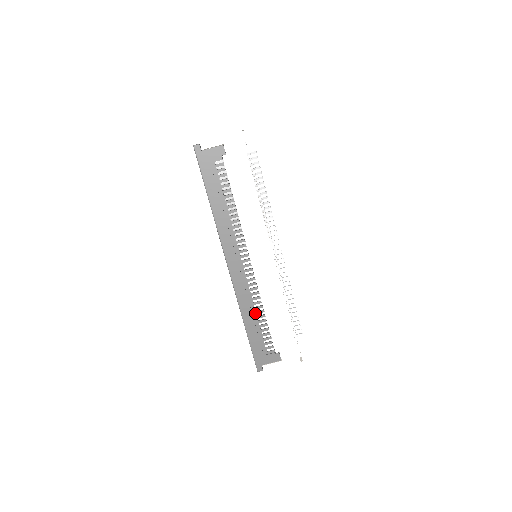
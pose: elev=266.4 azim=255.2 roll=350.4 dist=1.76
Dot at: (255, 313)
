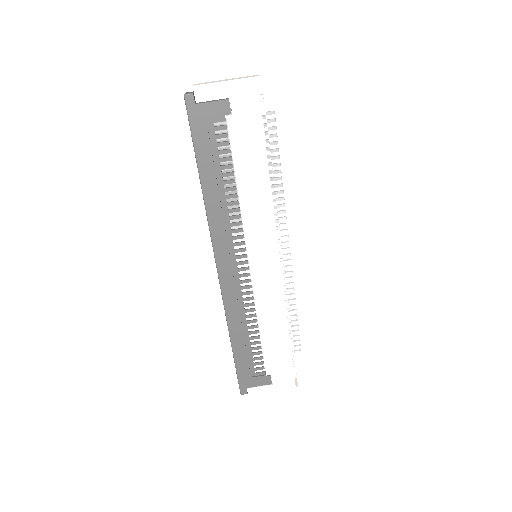
Dot at: (246, 328)
